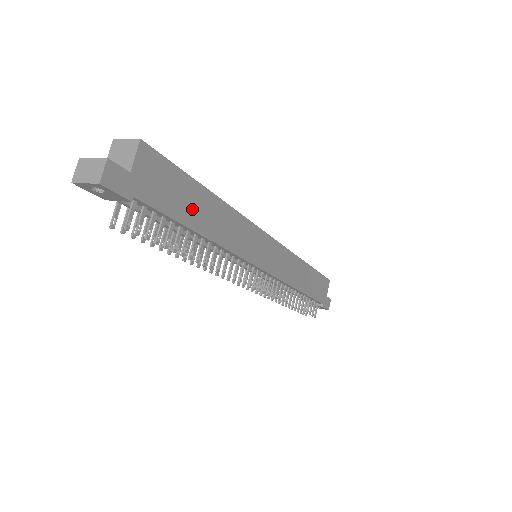
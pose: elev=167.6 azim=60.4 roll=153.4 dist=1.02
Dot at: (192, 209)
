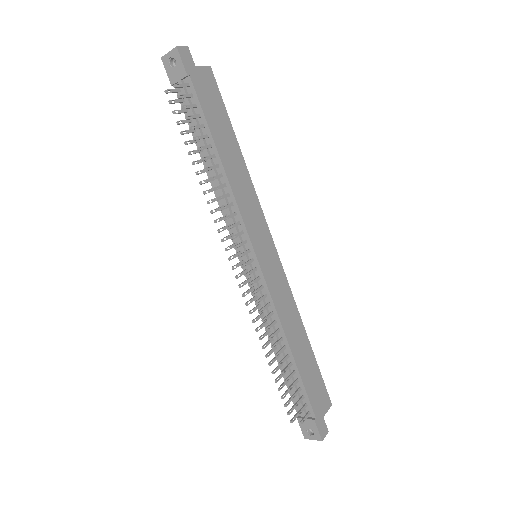
Dot at: (221, 133)
